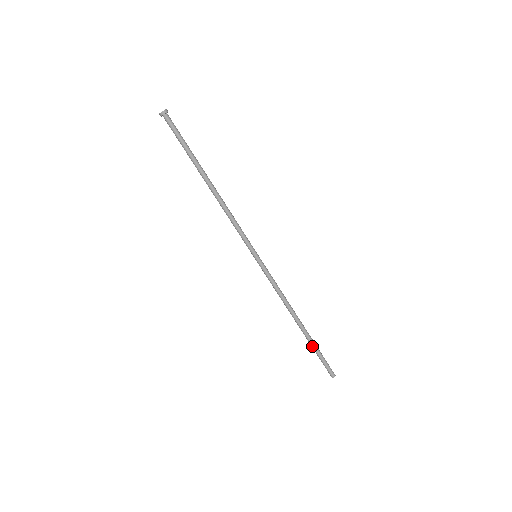
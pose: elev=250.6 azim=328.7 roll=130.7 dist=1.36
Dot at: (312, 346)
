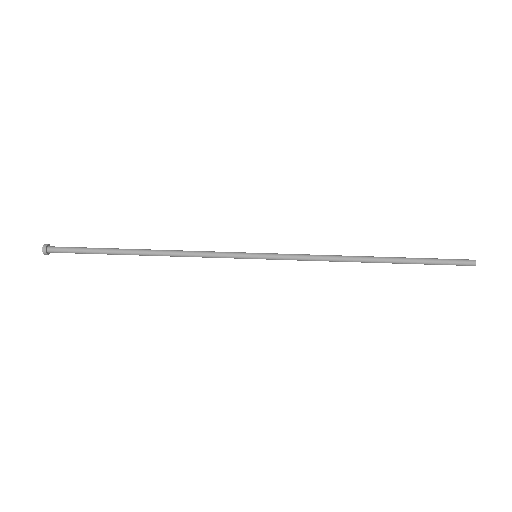
Dot at: (413, 260)
